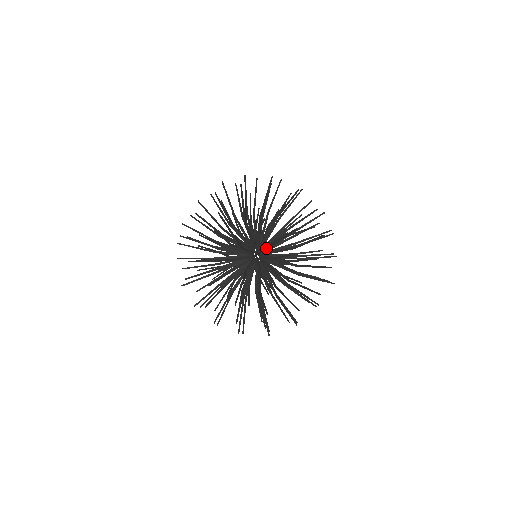
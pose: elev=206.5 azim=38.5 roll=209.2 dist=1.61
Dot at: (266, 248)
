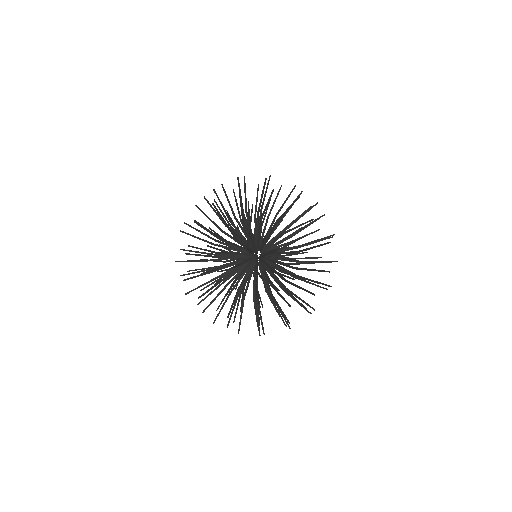
Dot at: (268, 250)
